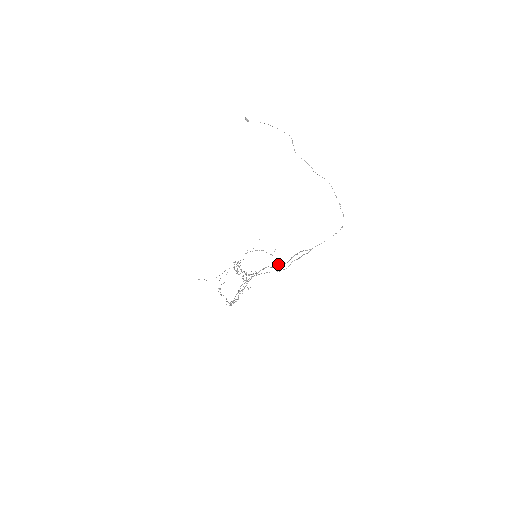
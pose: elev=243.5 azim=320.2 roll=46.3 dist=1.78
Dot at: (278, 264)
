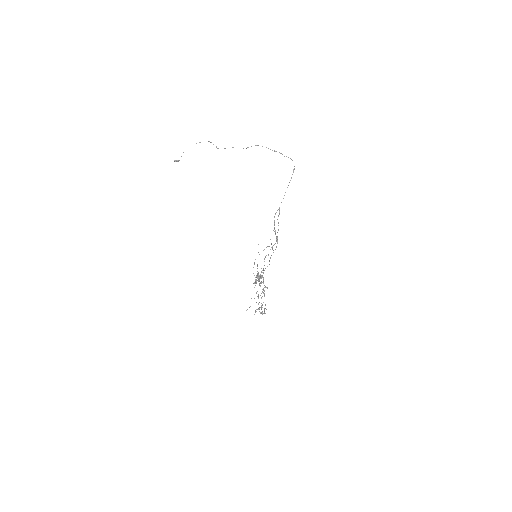
Dot at: (272, 246)
